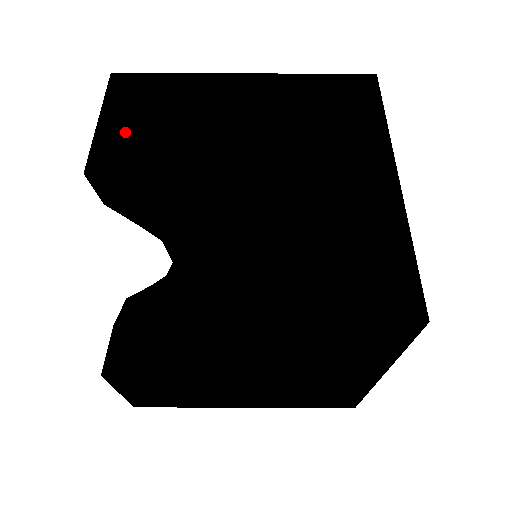
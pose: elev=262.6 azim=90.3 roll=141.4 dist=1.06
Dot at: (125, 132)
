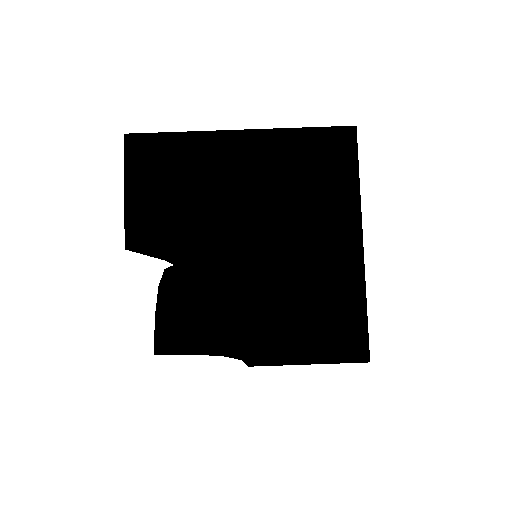
Dot at: (149, 205)
